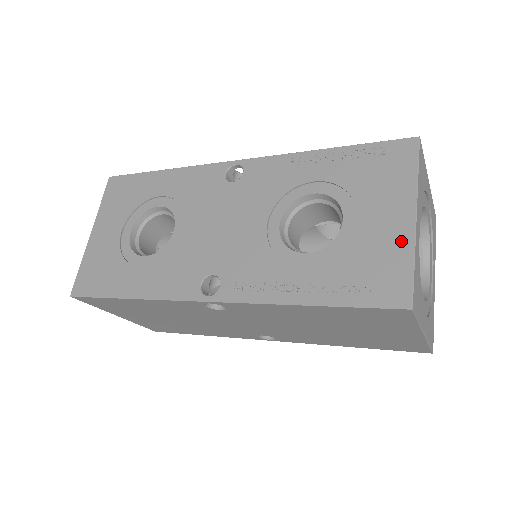
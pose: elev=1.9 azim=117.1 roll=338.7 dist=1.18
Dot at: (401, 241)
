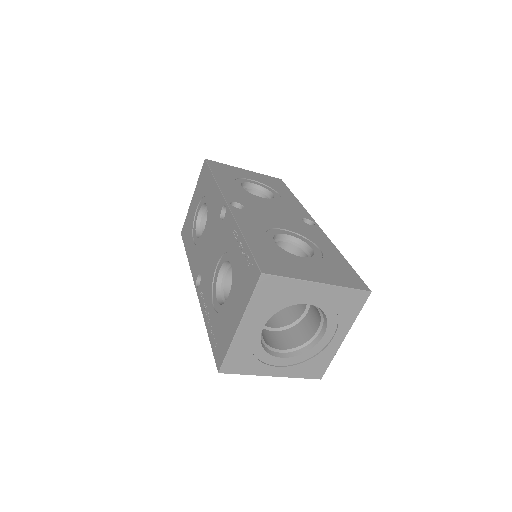
Dot at: (230, 334)
